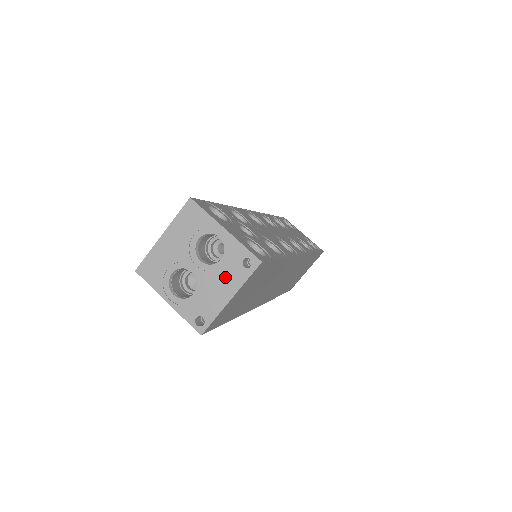
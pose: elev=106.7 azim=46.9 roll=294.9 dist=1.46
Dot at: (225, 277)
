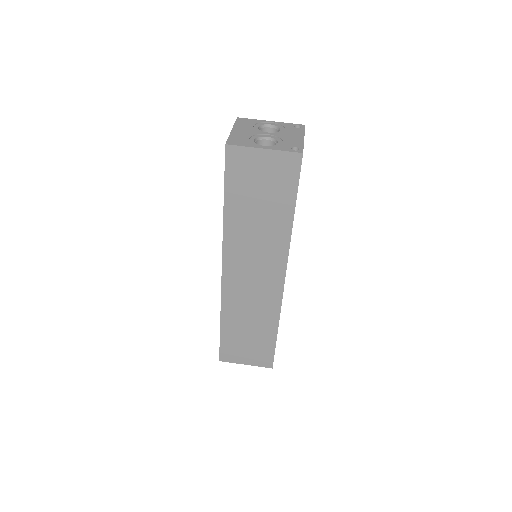
Dot at: (291, 133)
